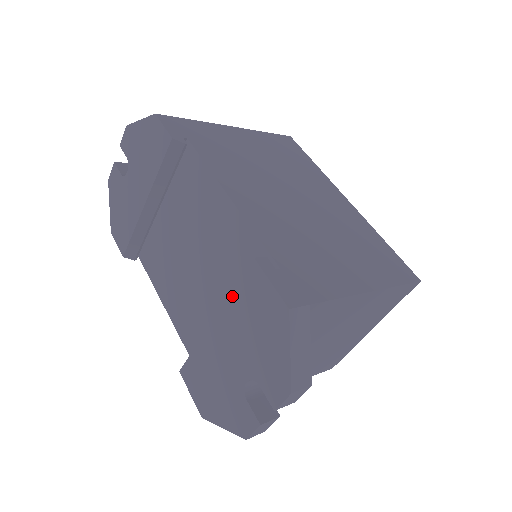
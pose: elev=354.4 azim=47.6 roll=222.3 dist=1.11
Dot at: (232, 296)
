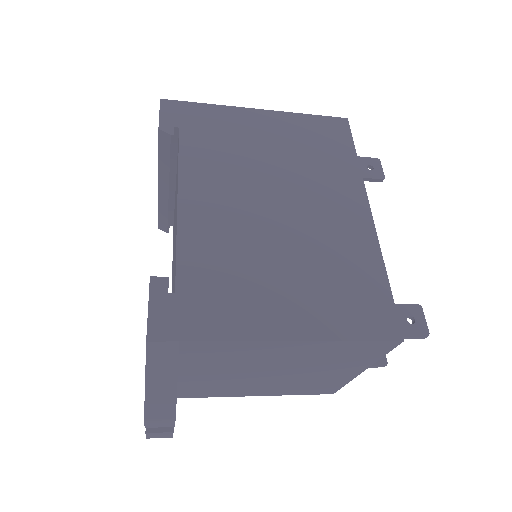
Dot at: occluded
